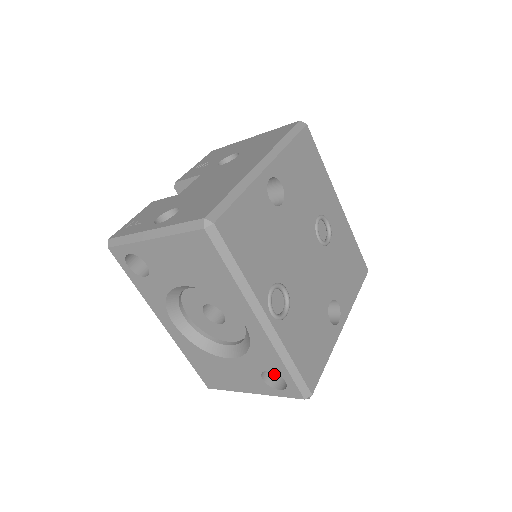
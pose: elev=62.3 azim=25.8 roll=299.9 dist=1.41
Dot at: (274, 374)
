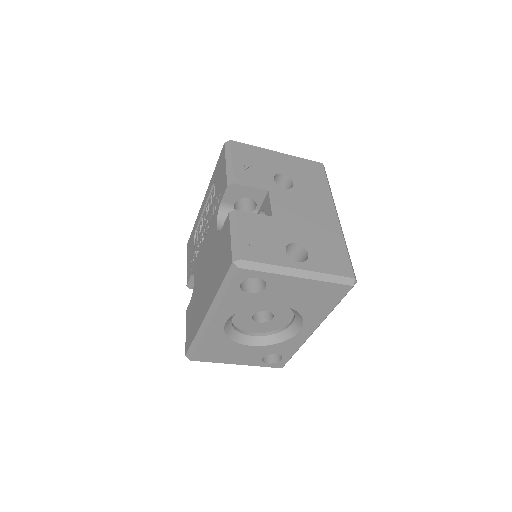
Dot at: occluded
